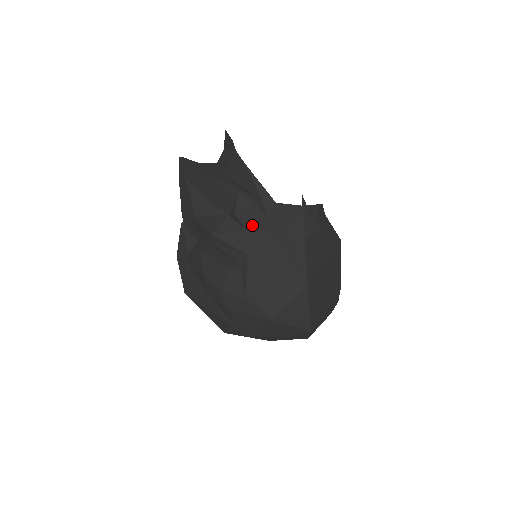
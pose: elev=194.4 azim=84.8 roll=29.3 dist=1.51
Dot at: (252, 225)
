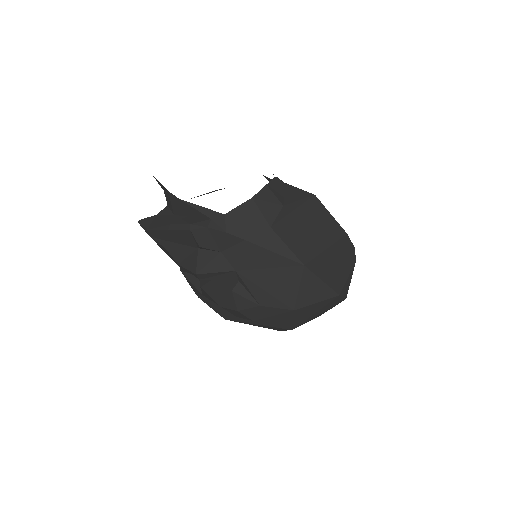
Dot at: (220, 246)
